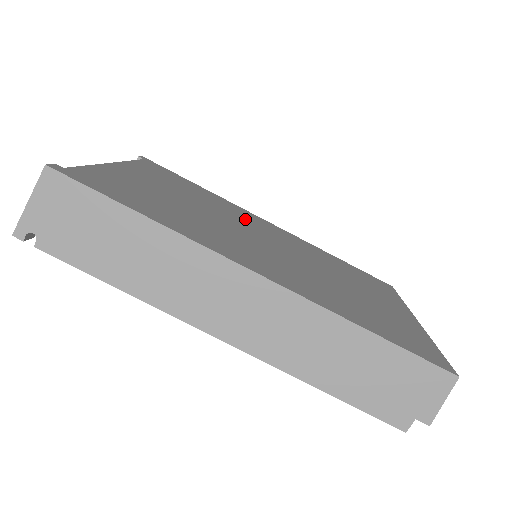
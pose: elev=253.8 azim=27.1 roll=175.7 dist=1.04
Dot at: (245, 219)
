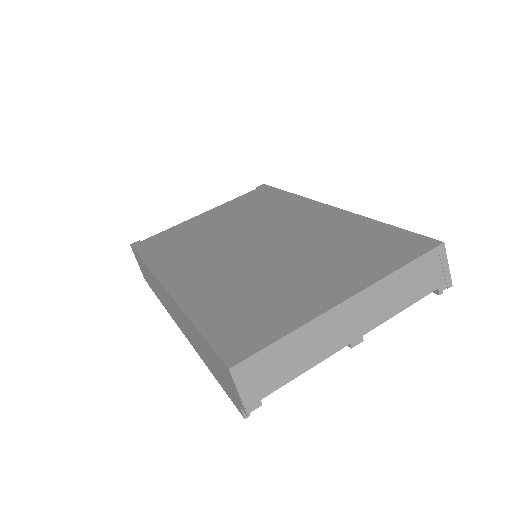
Dot at: (280, 218)
